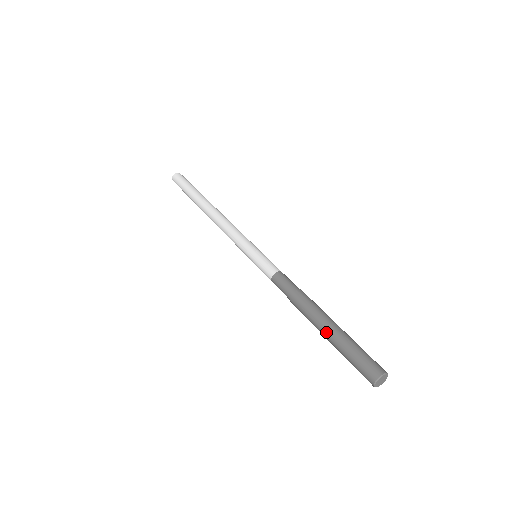
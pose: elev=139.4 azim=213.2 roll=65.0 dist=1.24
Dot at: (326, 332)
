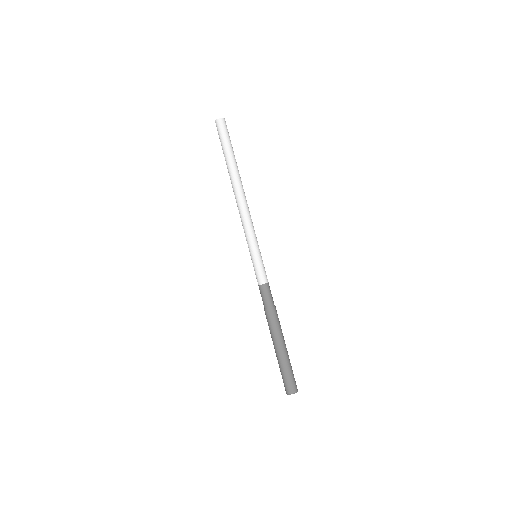
Dot at: (274, 348)
